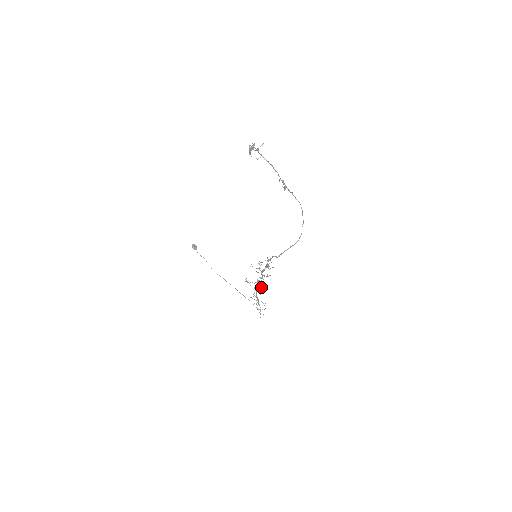
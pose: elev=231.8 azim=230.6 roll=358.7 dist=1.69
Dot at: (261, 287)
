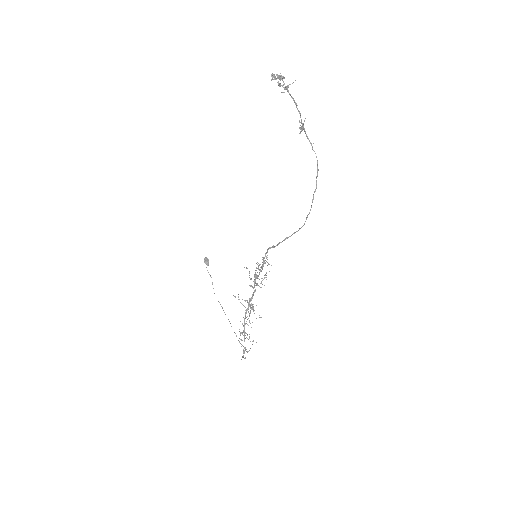
Dot at: (251, 308)
